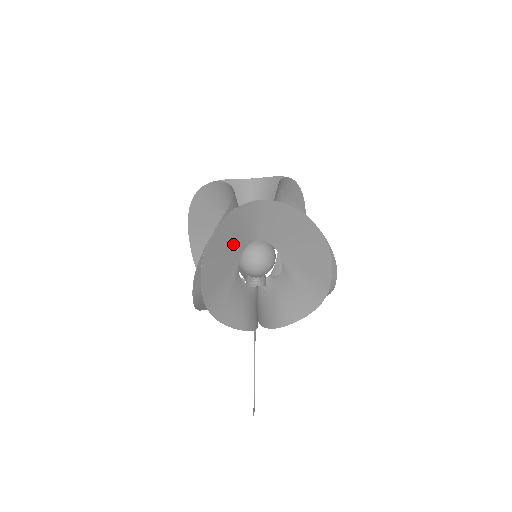
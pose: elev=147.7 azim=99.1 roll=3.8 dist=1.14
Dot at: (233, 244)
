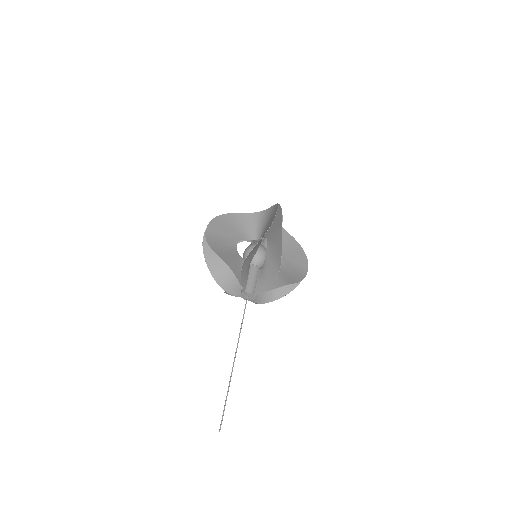
Dot at: (238, 230)
